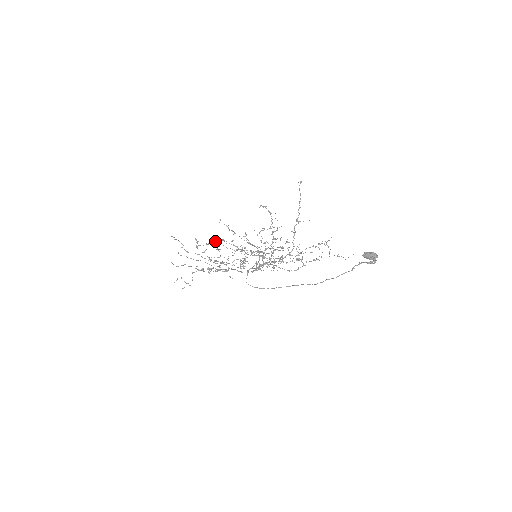
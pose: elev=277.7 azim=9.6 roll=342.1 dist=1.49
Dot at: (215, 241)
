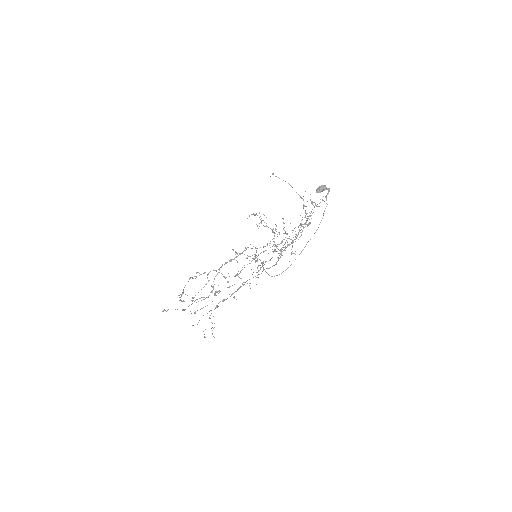
Dot at: (185, 285)
